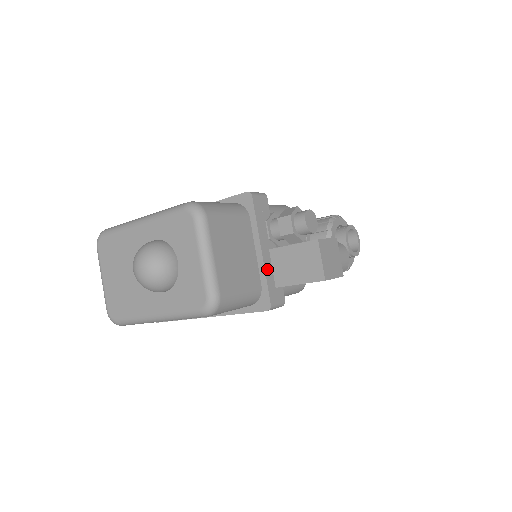
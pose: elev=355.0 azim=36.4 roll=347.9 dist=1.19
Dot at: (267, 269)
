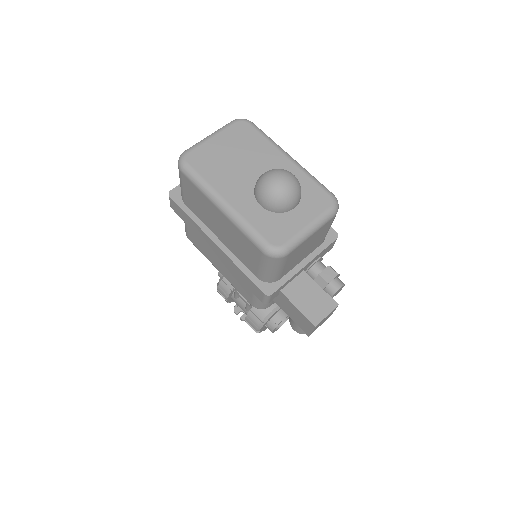
Dot at: (293, 277)
